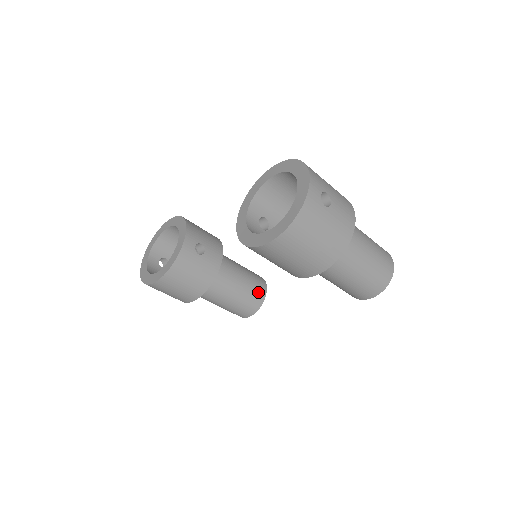
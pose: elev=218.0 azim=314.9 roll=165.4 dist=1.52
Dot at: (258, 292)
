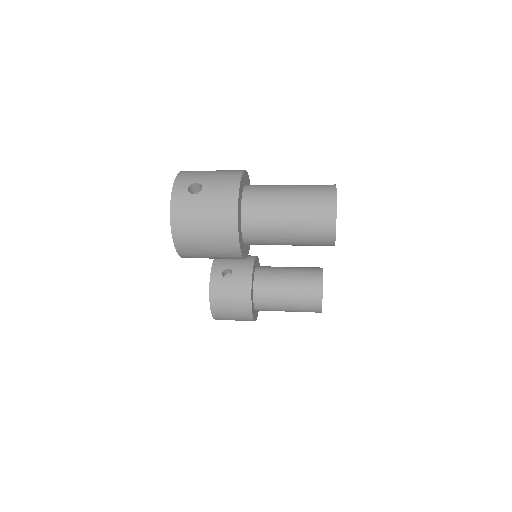
Dot at: (312, 283)
